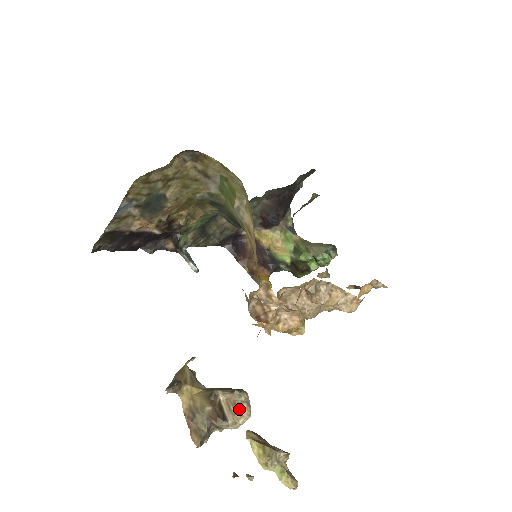
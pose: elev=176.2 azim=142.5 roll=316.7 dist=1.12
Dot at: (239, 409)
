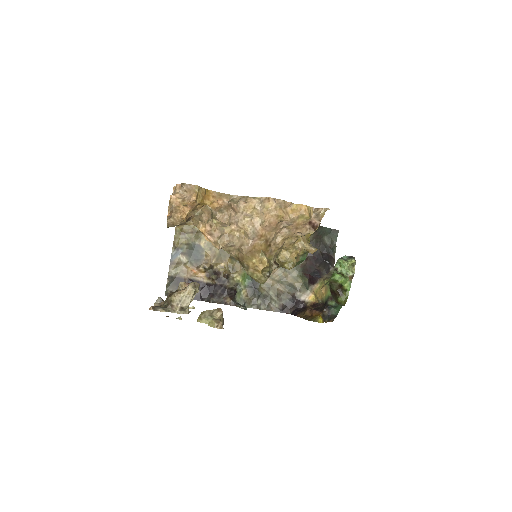
Dot at: (186, 287)
